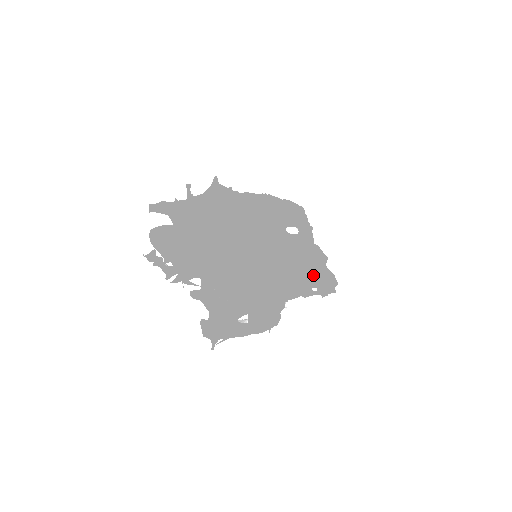
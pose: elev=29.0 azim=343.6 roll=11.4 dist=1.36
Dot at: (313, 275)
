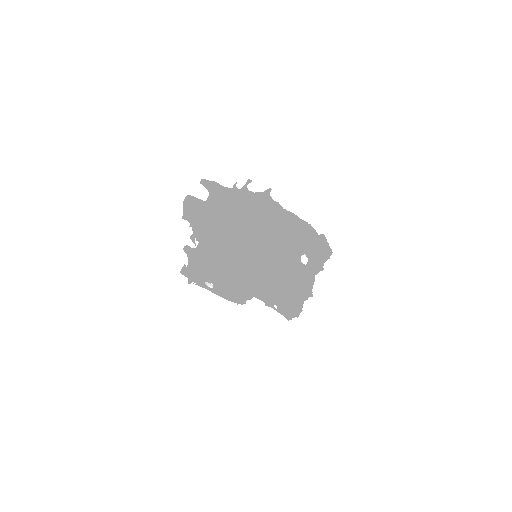
Dot at: (283, 298)
